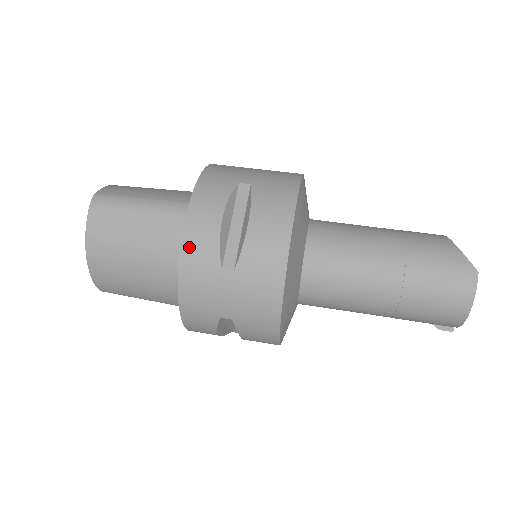
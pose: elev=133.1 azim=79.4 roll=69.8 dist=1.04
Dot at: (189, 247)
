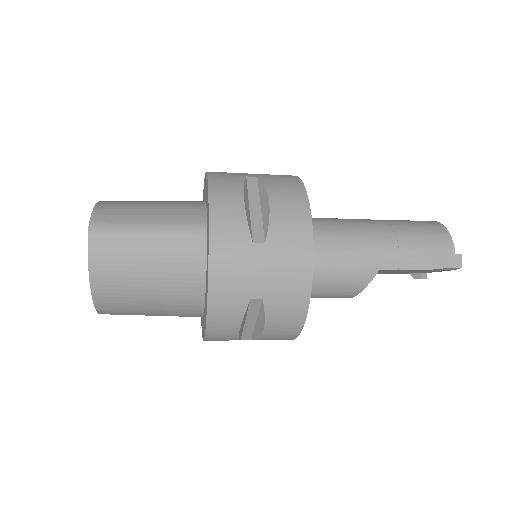
Dot at: occluded
